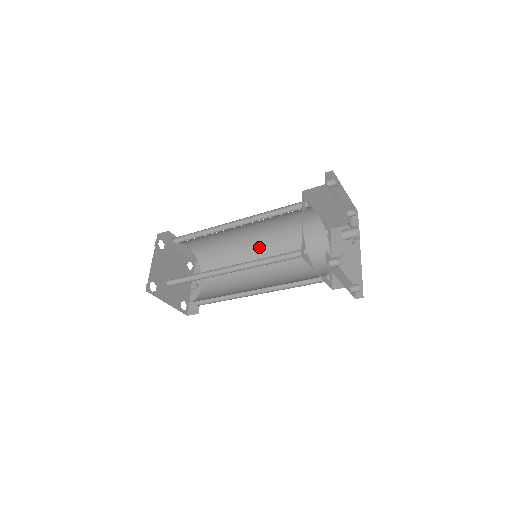
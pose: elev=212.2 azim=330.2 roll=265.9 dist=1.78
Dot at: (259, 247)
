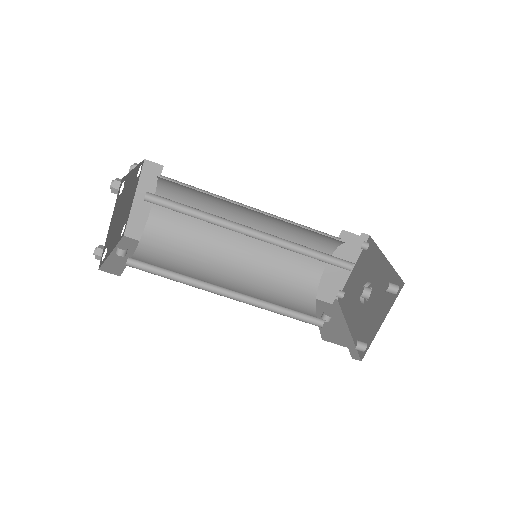
Dot at: (235, 262)
